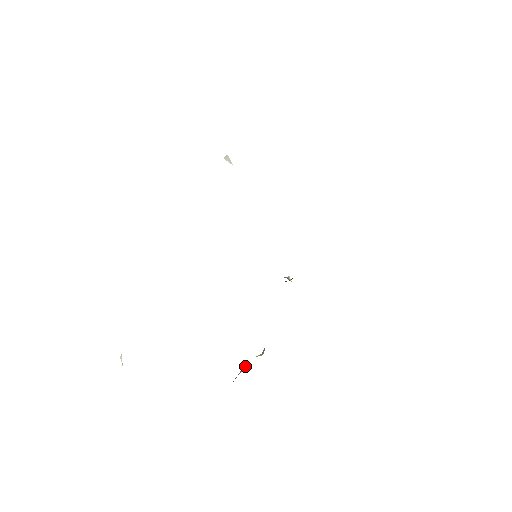
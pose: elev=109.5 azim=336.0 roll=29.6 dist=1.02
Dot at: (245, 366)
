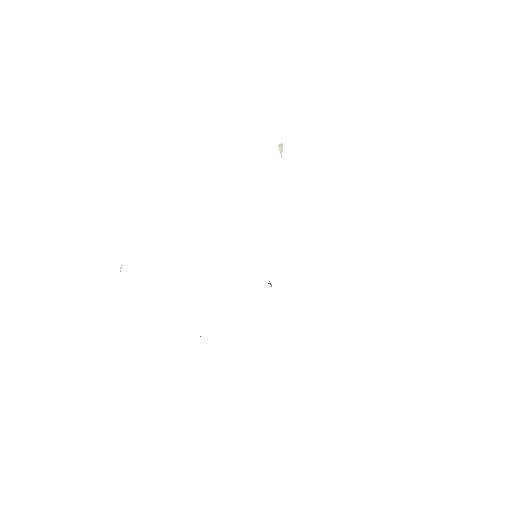
Dot at: occluded
